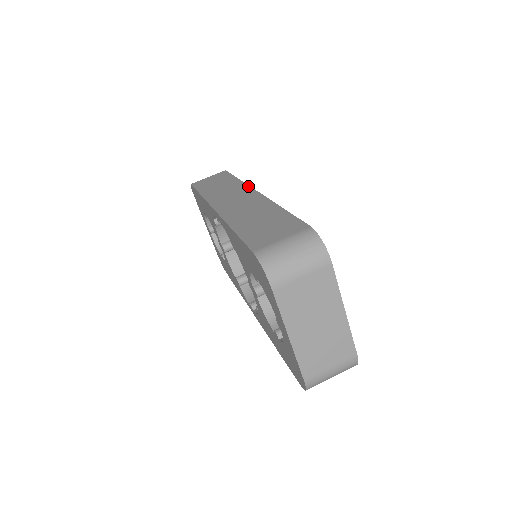
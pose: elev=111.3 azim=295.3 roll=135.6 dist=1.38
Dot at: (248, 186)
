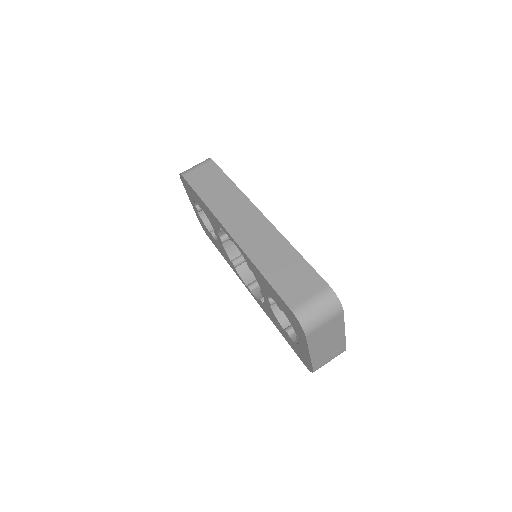
Dot at: (250, 201)
